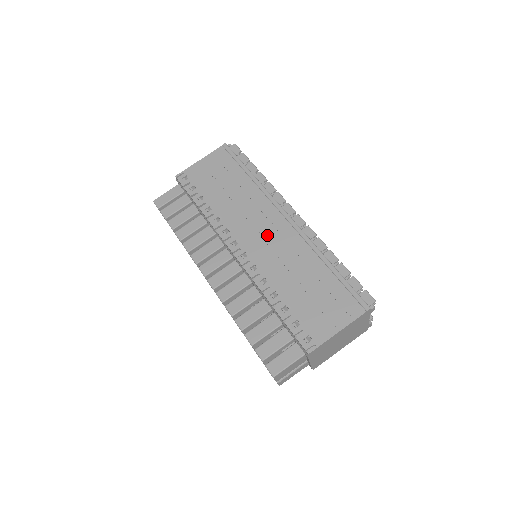
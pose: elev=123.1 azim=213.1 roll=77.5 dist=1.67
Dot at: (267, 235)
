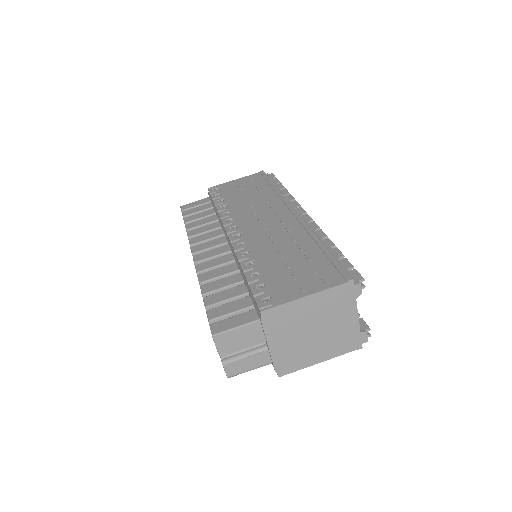
Dot at: (268, 223)
